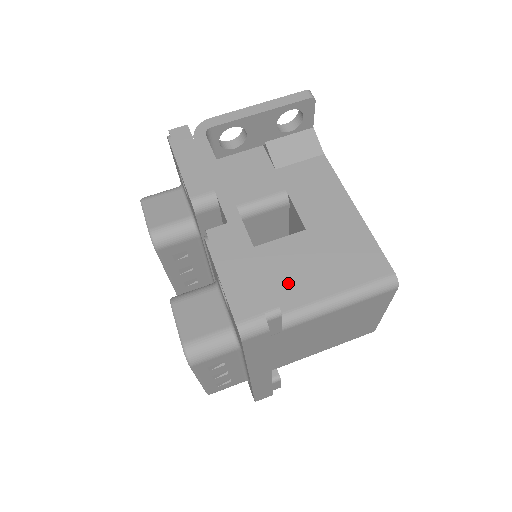
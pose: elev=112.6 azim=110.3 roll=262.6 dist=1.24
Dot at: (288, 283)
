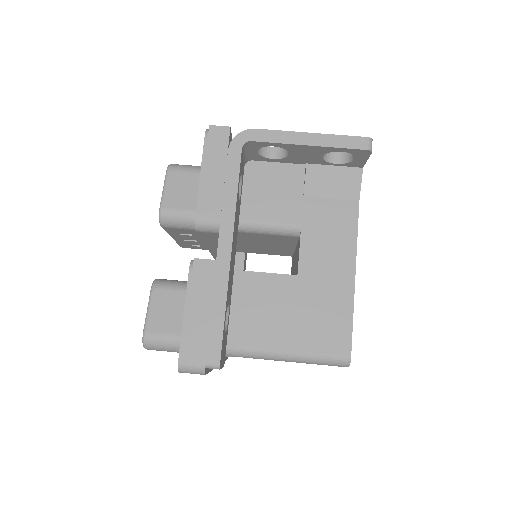
Dot at: (255, 320)
